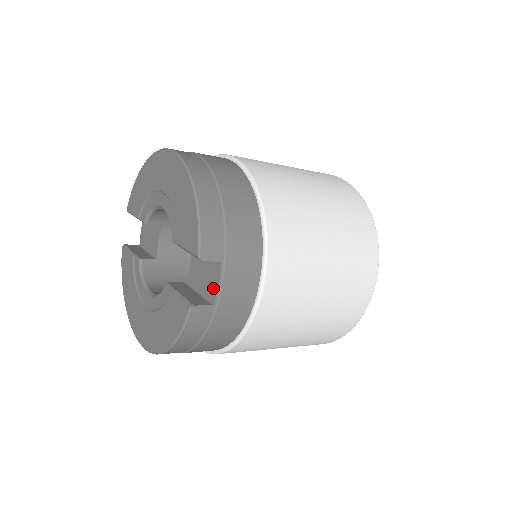
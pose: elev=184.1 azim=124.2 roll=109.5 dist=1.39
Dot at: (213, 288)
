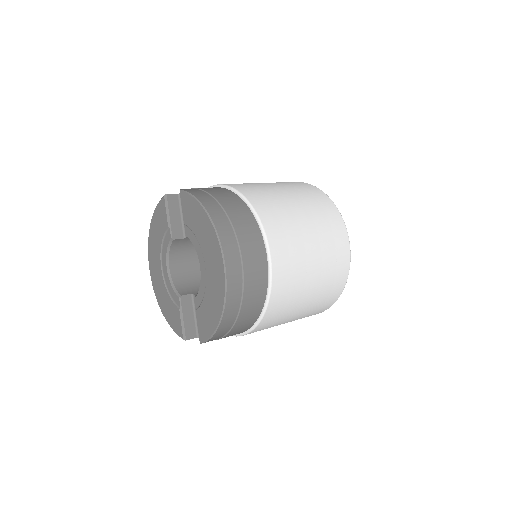
Dot at: occluded
